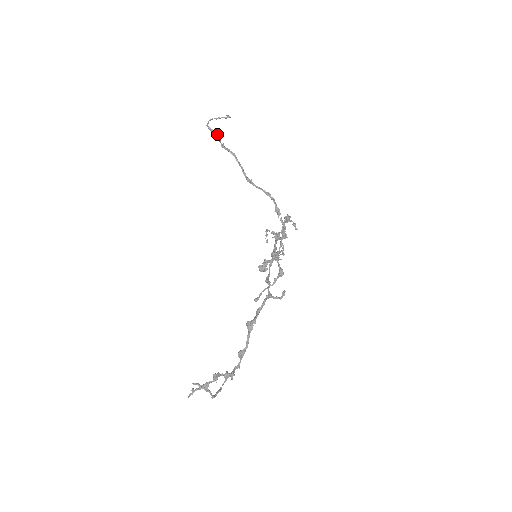
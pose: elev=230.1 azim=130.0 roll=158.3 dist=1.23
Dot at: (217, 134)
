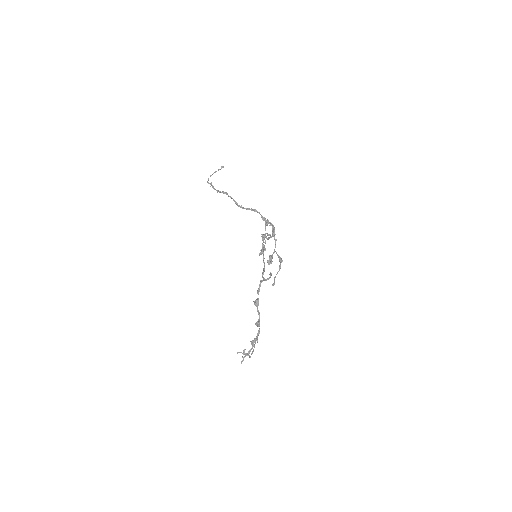
Dot at: (212, 185)
